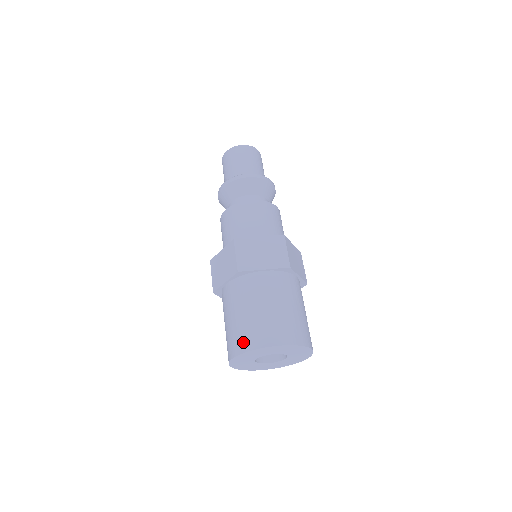
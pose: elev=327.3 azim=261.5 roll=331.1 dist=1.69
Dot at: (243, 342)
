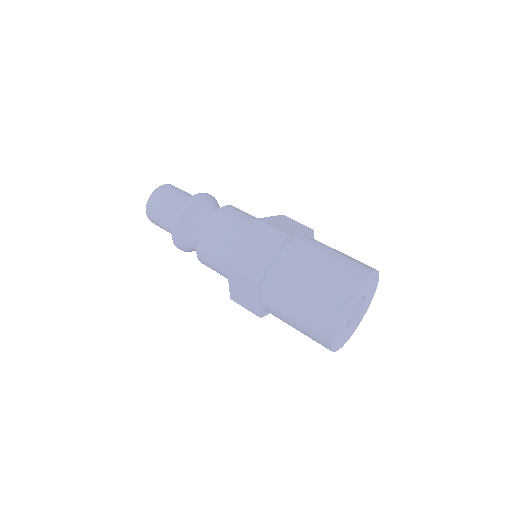
Dot at: (323, 327)
